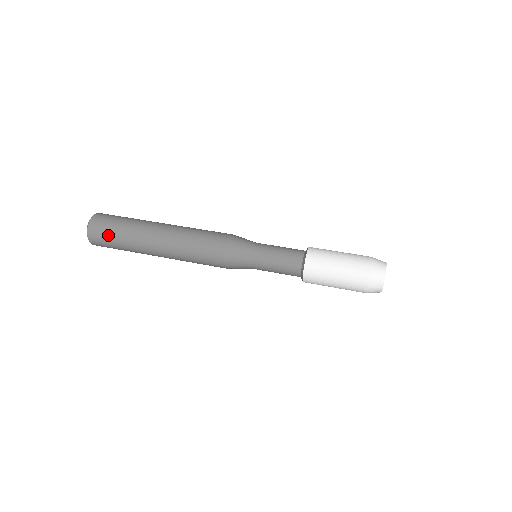
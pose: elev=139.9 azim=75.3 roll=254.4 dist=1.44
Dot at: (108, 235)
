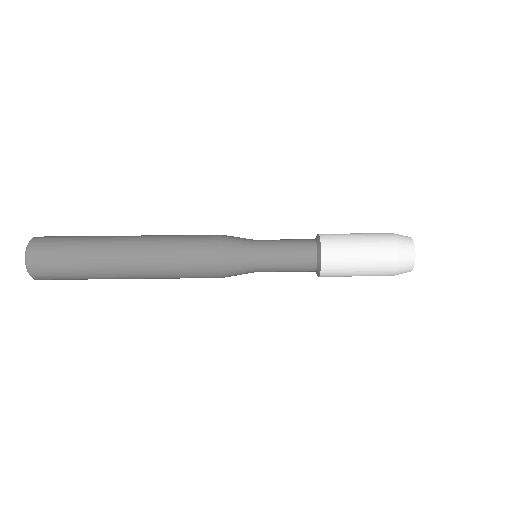
Dot at: occluded
